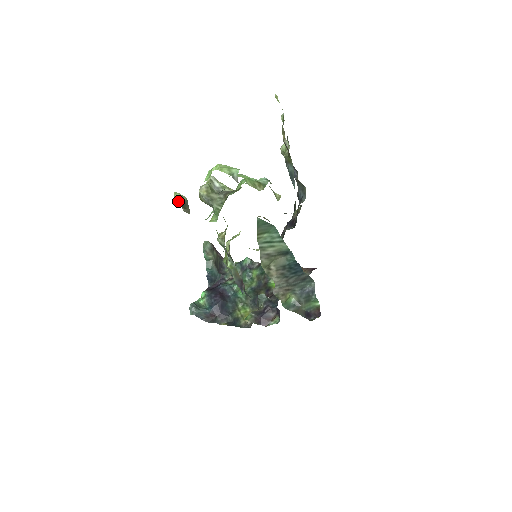
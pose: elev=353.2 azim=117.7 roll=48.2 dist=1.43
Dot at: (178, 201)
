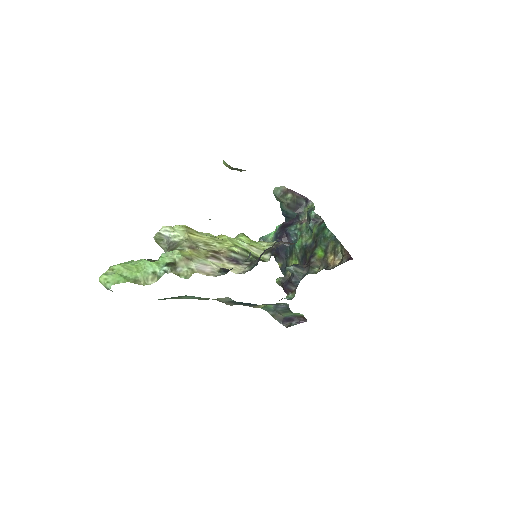
Dot at: occluded
